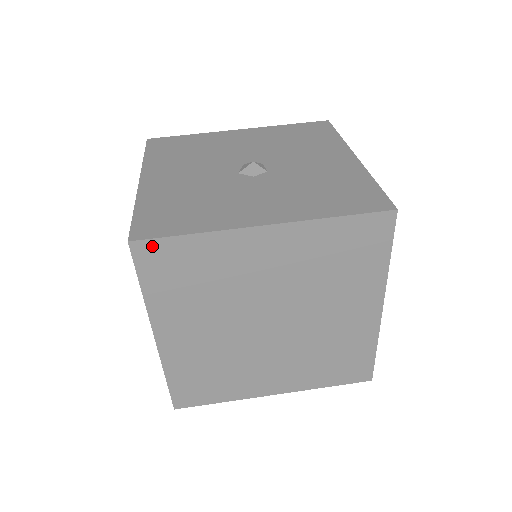
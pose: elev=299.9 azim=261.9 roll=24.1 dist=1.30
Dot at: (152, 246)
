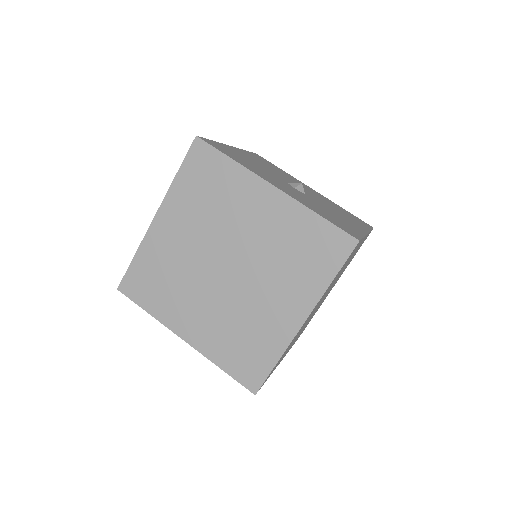
Dot at: (205, 149)
